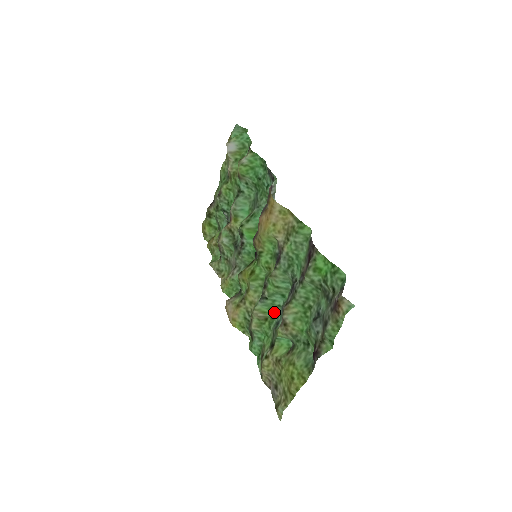
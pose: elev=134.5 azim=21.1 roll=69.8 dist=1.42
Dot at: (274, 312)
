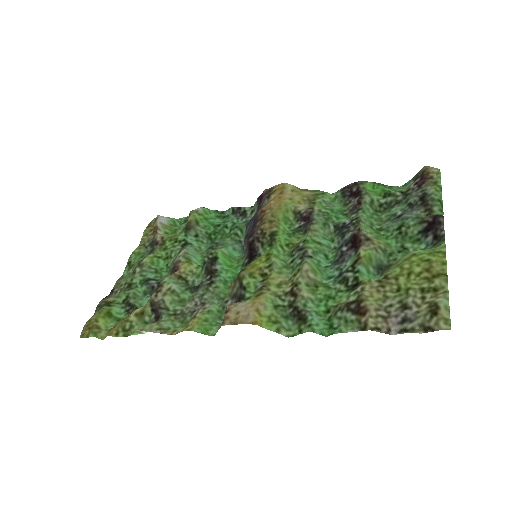
Dot at: (323, 276)
